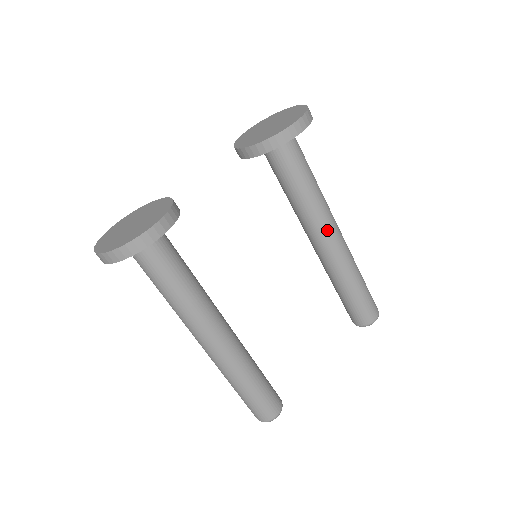
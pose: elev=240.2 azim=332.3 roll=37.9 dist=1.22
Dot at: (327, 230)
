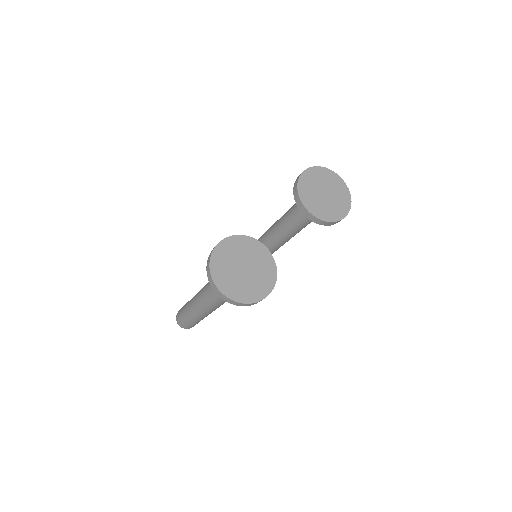
Dot at: occluded
